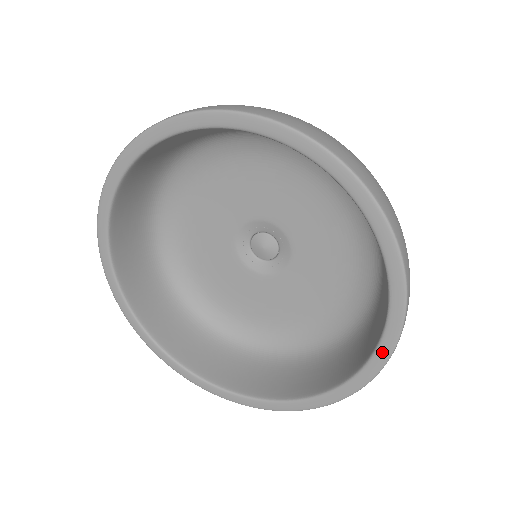
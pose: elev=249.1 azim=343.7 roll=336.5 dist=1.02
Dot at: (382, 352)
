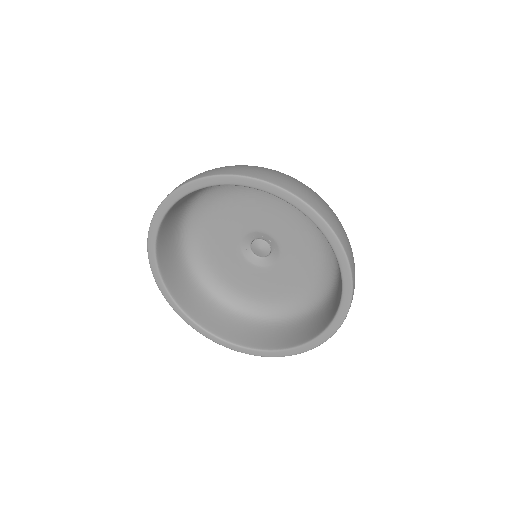
Dot at: (340, 316)
